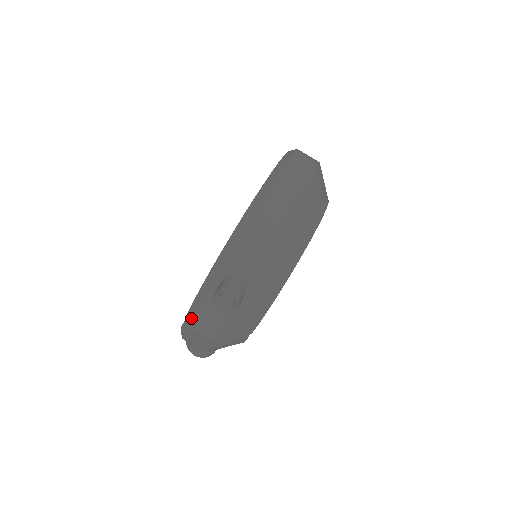
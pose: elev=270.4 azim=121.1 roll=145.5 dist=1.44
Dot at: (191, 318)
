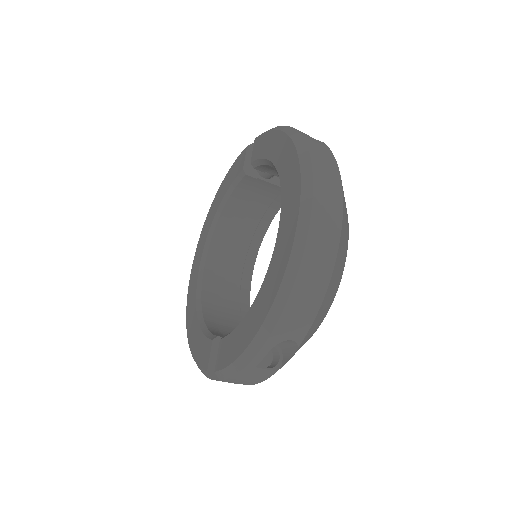
Dot at: (228, 378)
